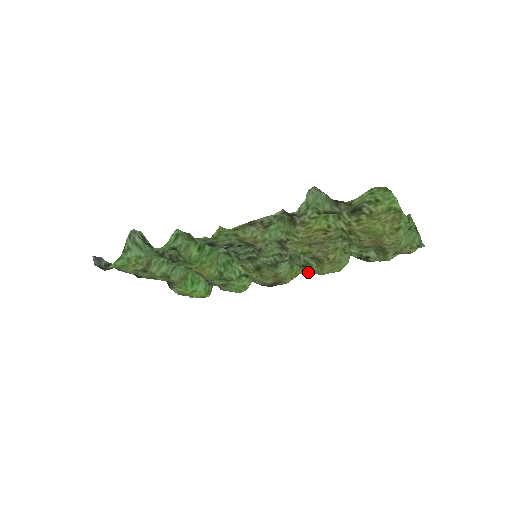
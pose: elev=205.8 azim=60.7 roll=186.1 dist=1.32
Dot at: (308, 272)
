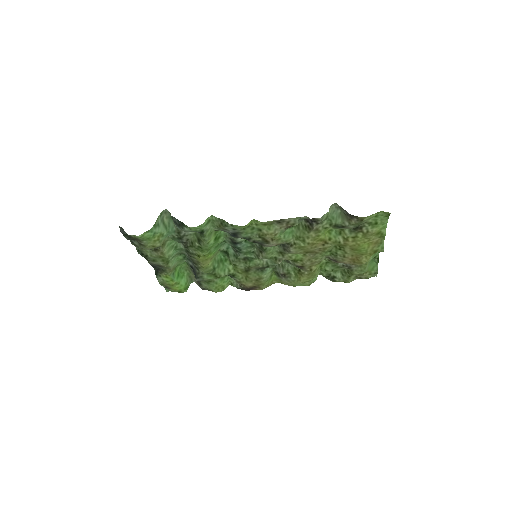
Dot at: (282, 283)
